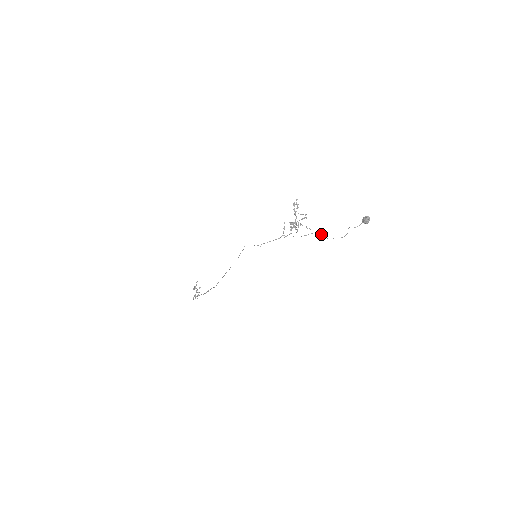
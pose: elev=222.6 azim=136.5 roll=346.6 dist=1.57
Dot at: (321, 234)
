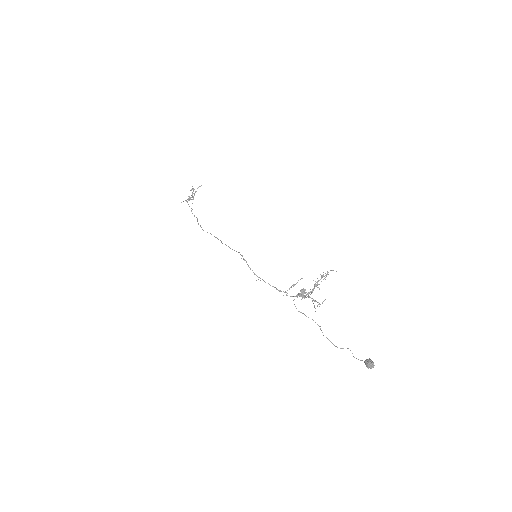
Dot at: occluded
